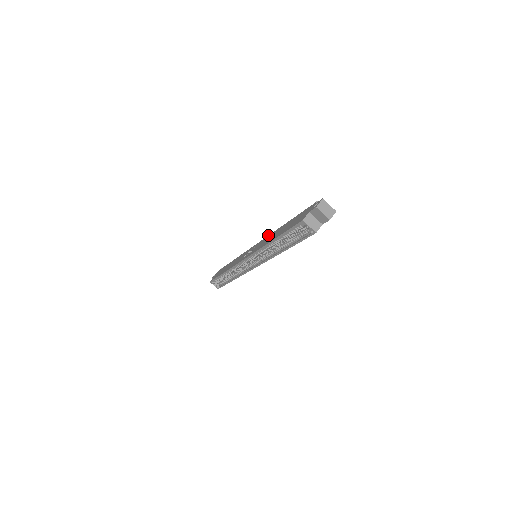
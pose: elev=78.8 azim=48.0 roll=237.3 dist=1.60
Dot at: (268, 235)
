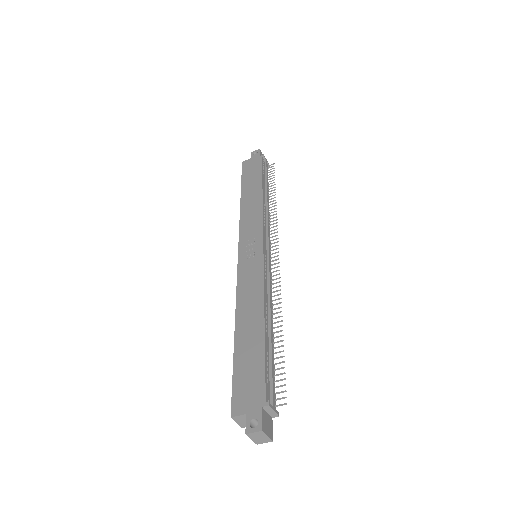
Dot at: (264, 278)
